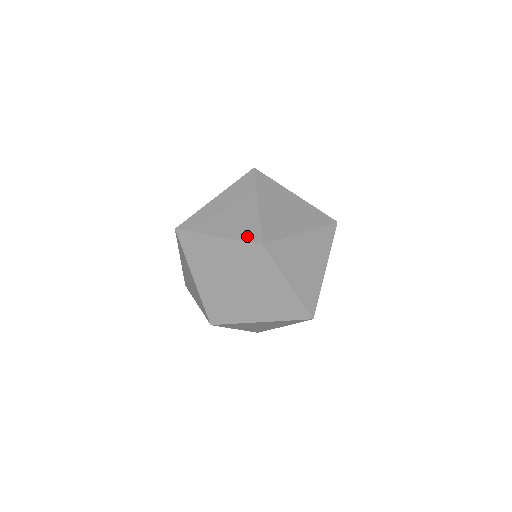
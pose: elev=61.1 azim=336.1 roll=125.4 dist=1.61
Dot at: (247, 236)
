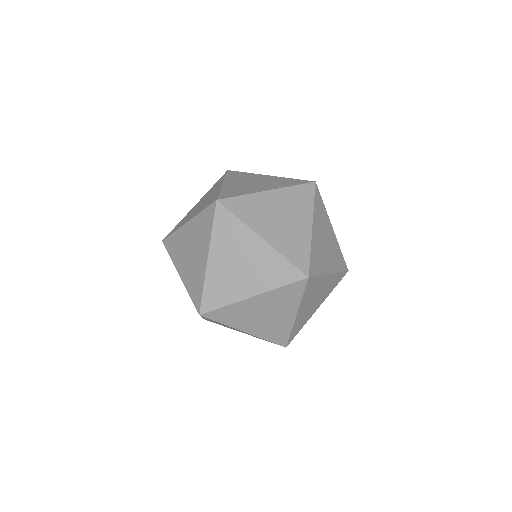
Dot at: (295, 258)
